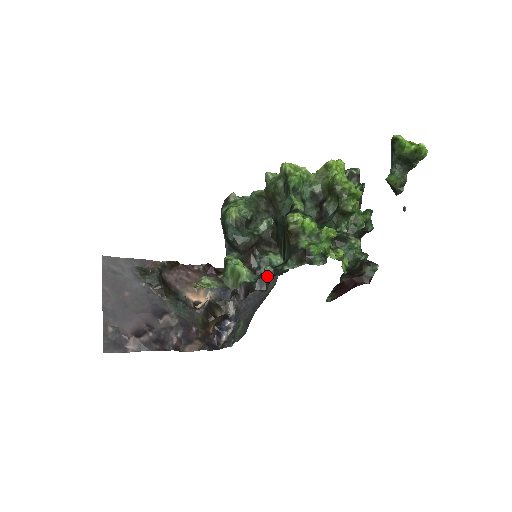
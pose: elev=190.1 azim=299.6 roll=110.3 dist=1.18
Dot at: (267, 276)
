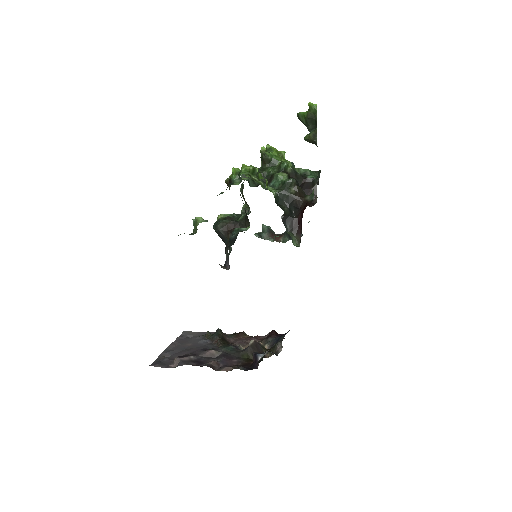
Dot at: (236, 237)
